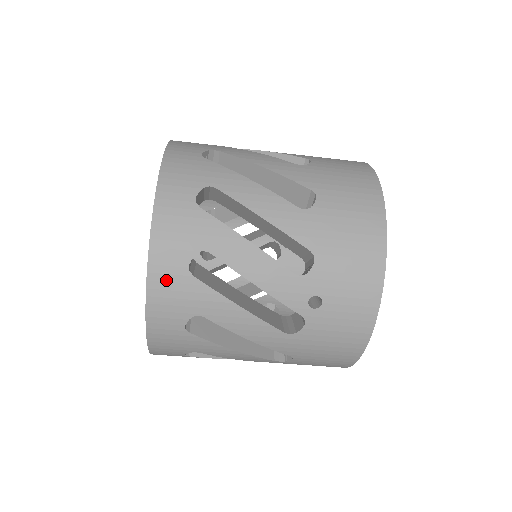
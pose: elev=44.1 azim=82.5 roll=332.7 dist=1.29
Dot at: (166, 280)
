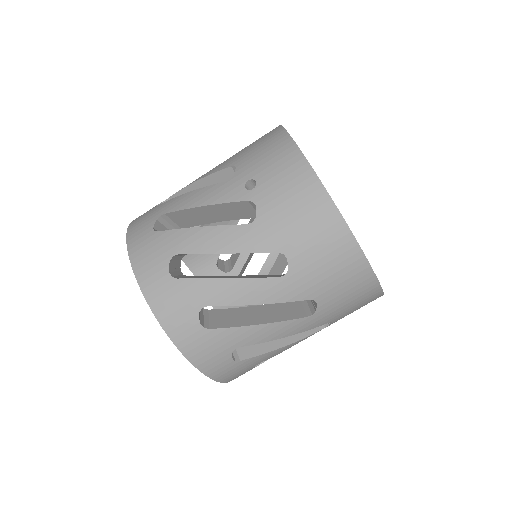
Dot at: (141, 247)
